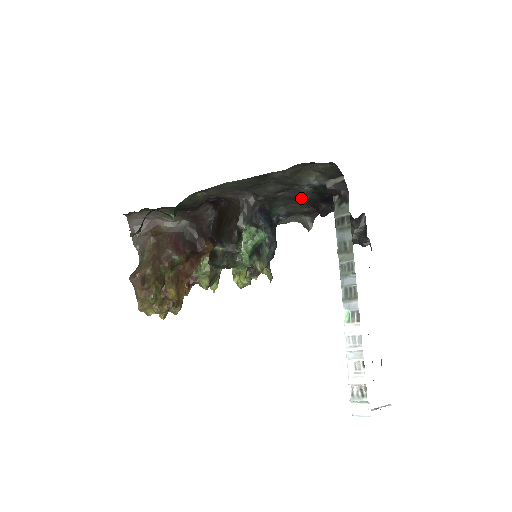
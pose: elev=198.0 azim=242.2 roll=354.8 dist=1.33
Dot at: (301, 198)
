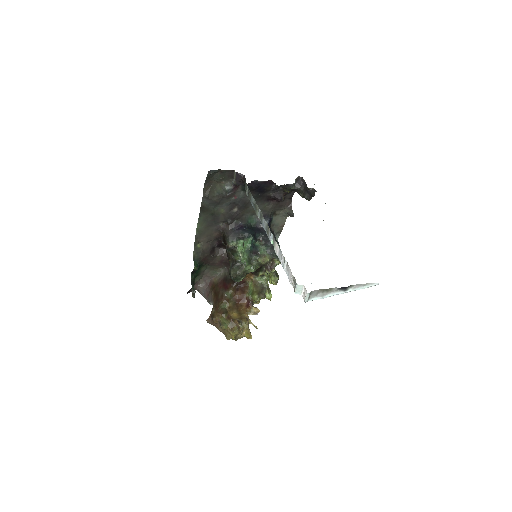
Dot at: (248, 202)
